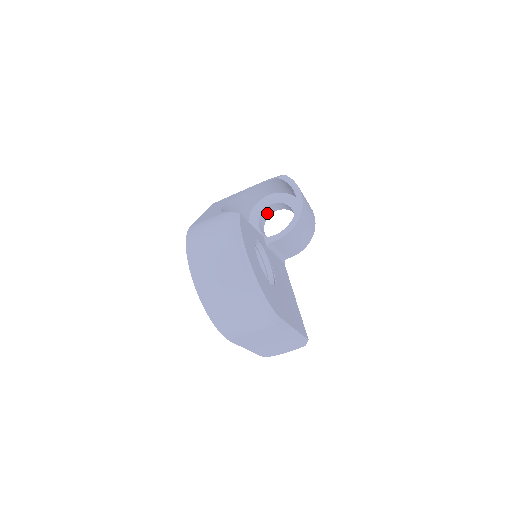
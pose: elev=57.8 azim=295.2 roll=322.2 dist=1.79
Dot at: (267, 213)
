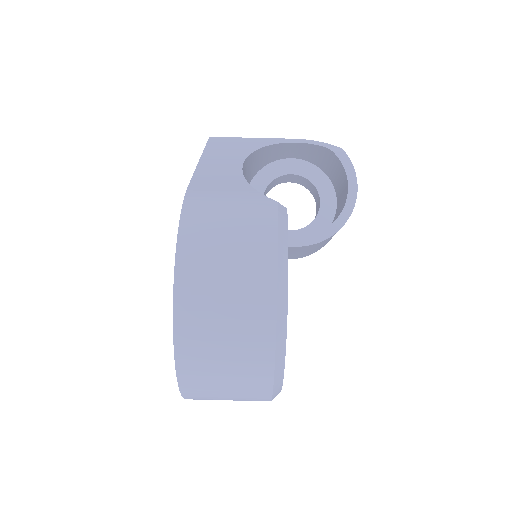
Dot at: (277, 181)
